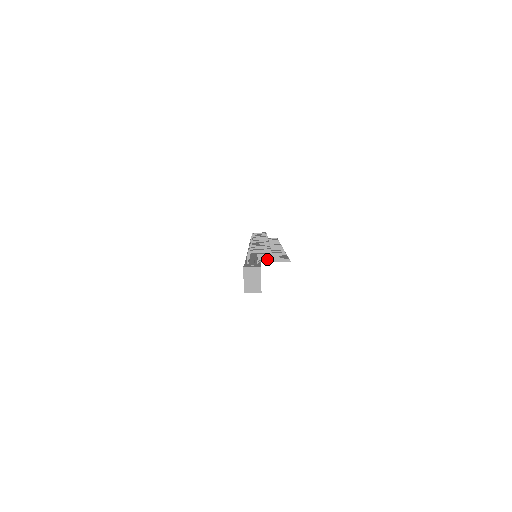
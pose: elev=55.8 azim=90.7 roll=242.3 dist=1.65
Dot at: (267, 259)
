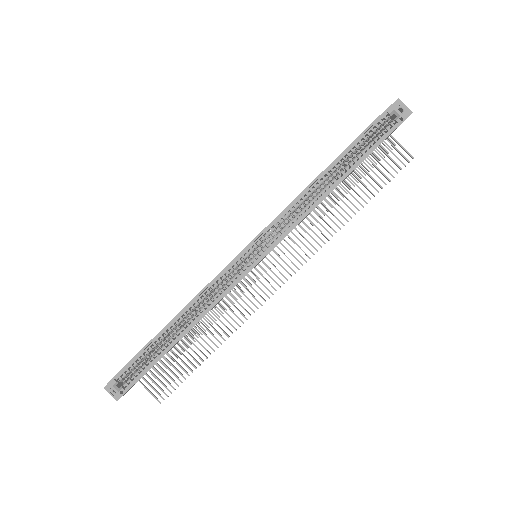
Dot at: (384, 151)
